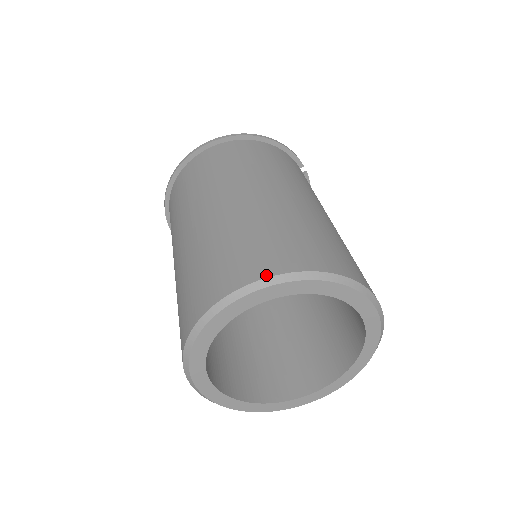
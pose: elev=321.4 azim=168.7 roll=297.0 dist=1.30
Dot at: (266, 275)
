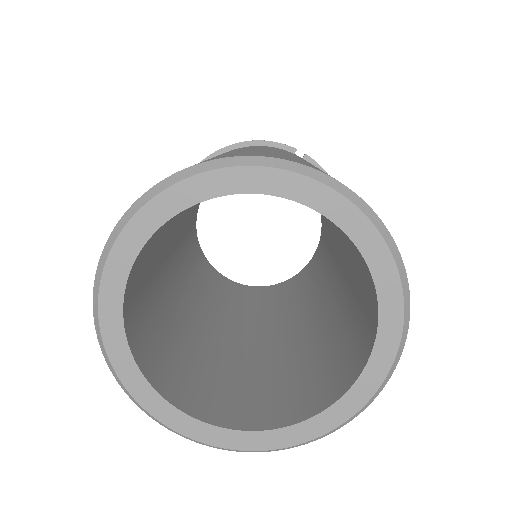
Dot at: (128, 210)
